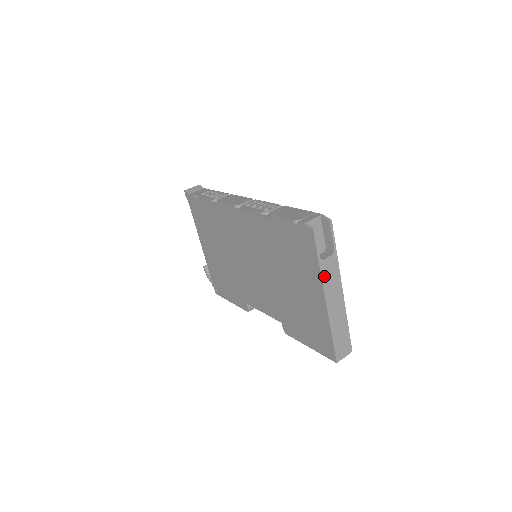
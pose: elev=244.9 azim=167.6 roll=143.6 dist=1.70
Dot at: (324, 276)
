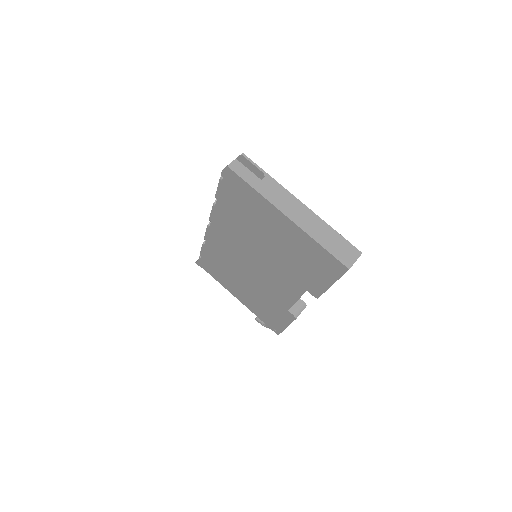
Dot at: (268, 197)
